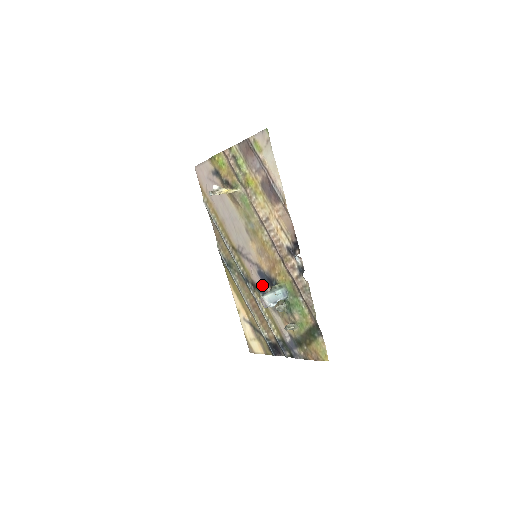
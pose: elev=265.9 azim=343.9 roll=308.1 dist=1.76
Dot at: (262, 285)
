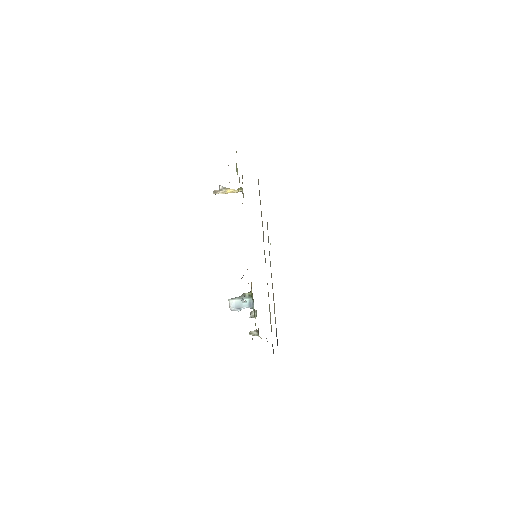
Dot at: occluded
